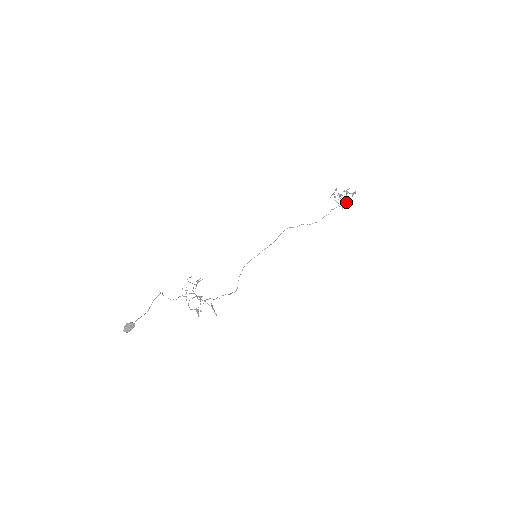
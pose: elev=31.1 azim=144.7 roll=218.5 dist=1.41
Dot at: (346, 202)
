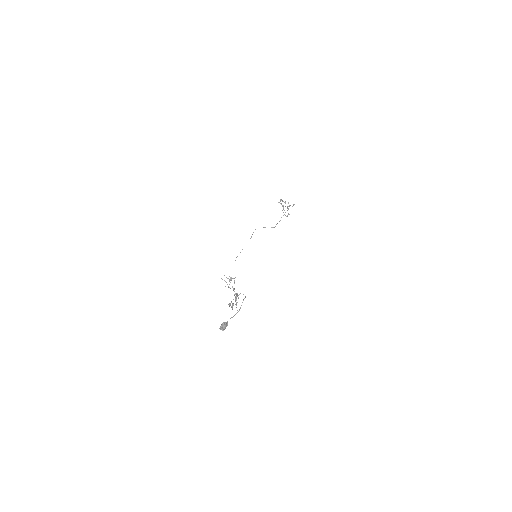
Dot at: occluded
